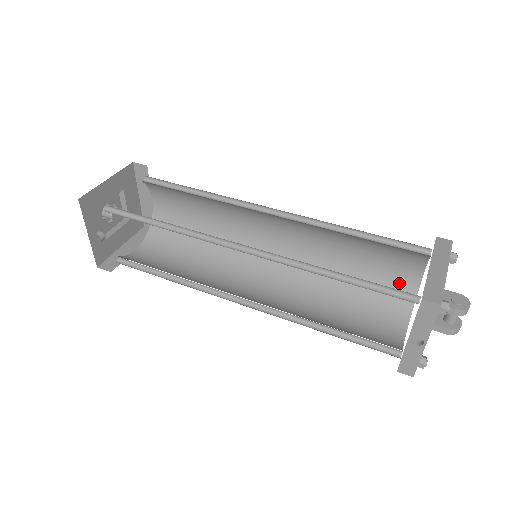
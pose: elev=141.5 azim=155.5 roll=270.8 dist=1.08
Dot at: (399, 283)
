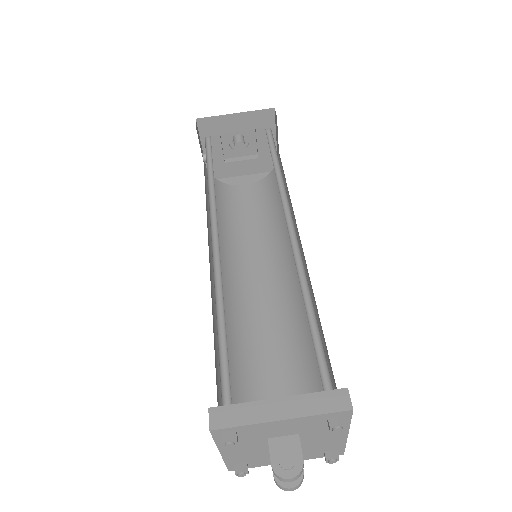
Dot at: occluded
